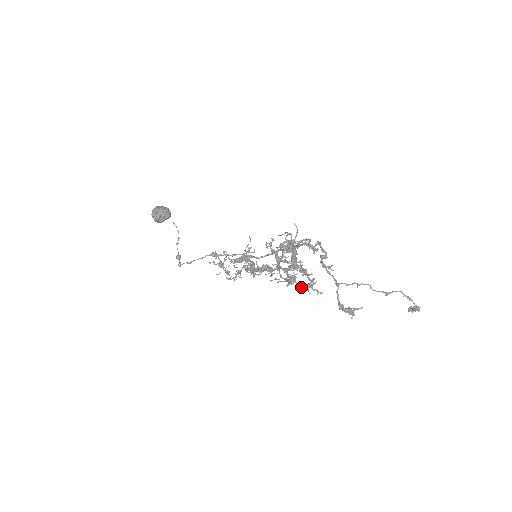
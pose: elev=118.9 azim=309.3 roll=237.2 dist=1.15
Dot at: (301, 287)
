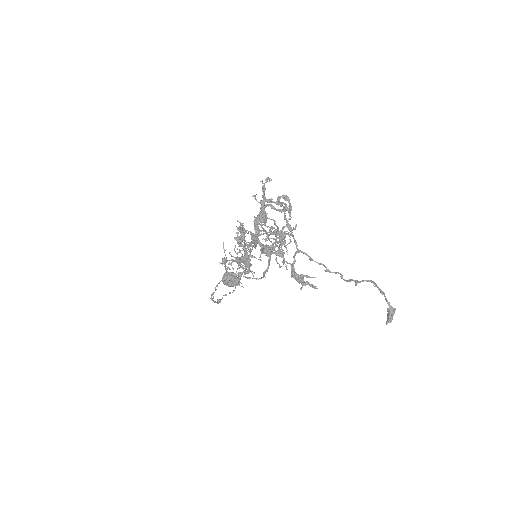
Dot at: (264, 250)
